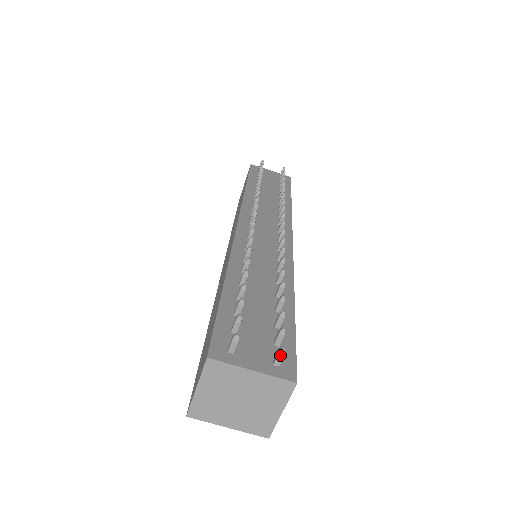
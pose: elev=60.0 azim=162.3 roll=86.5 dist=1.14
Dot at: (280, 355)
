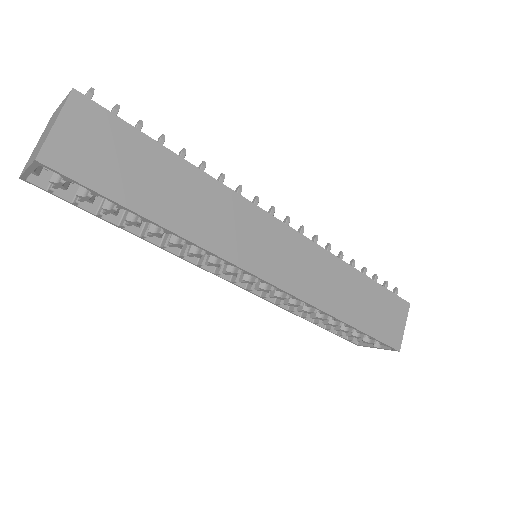
Dot at: (87, 93)
